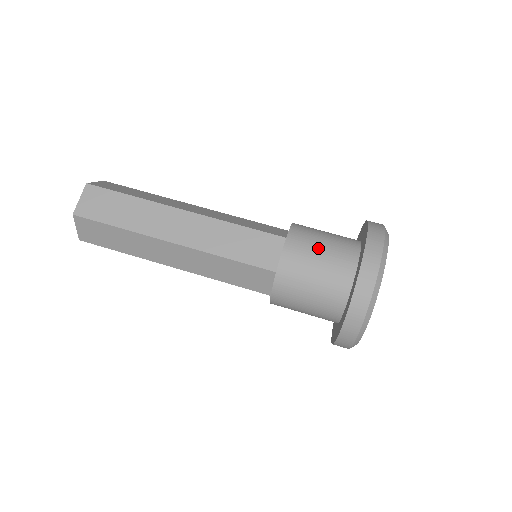
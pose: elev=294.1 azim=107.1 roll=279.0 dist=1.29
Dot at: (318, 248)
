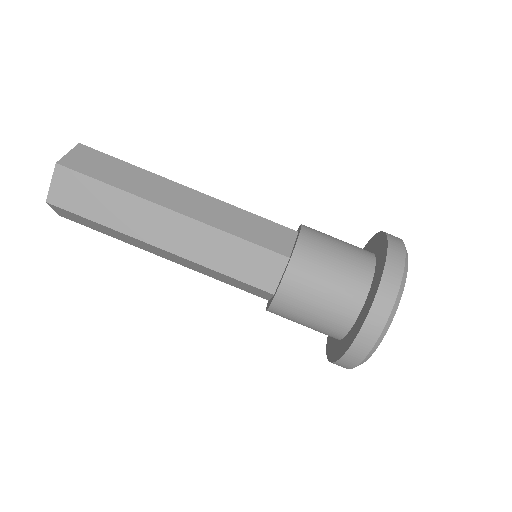
Dot at: (334, 241)
